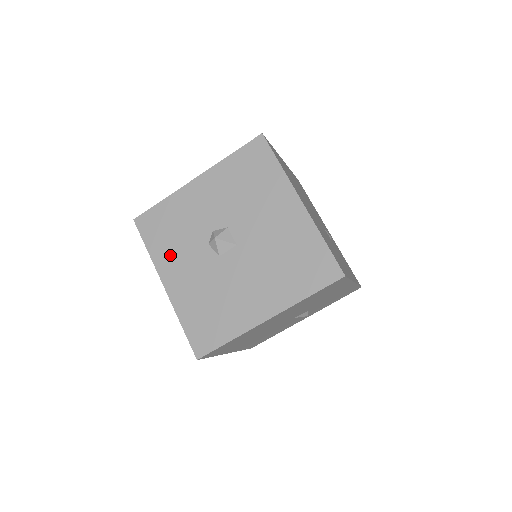
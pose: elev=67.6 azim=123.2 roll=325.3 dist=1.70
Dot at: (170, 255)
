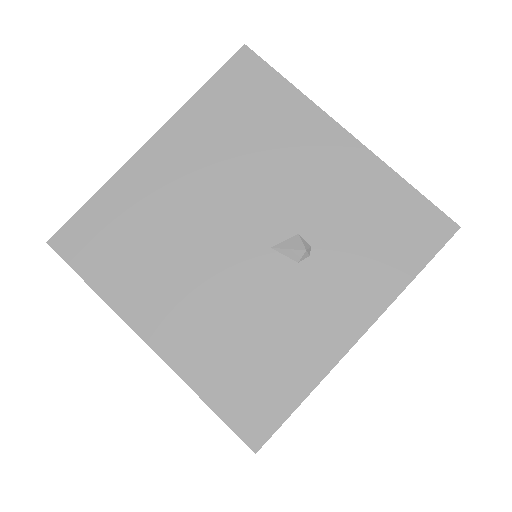
Dot at: occluded
